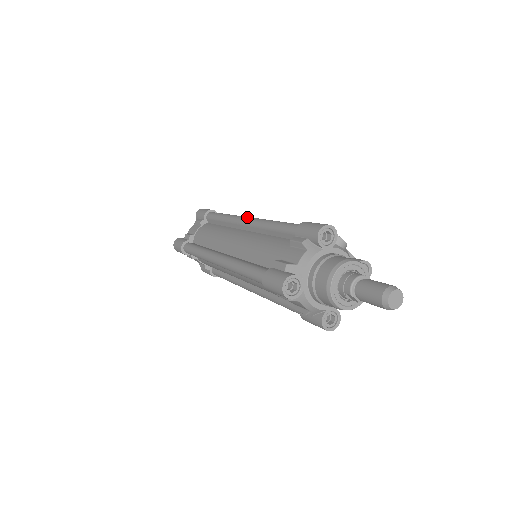
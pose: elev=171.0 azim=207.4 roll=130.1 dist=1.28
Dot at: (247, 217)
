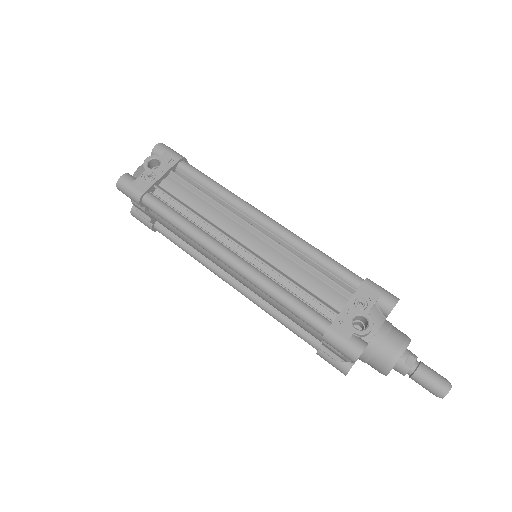
Dot at: (225, 262)
